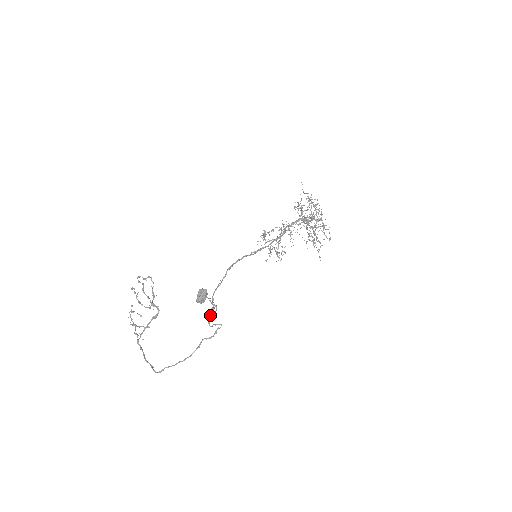
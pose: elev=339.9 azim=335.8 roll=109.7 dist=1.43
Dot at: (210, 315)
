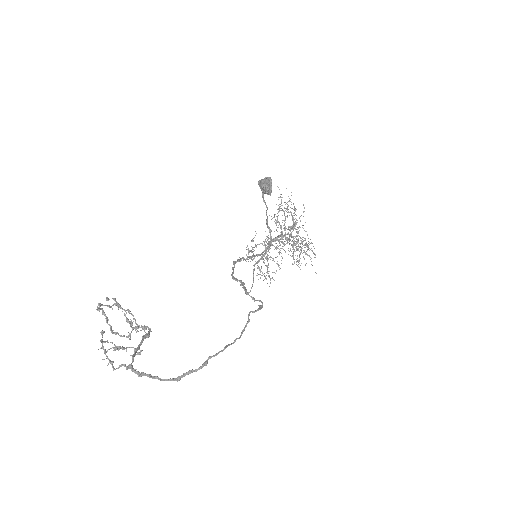
Dot at: (244, 288)
